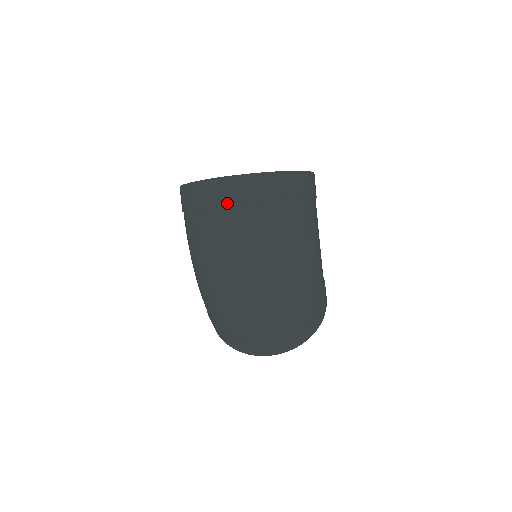
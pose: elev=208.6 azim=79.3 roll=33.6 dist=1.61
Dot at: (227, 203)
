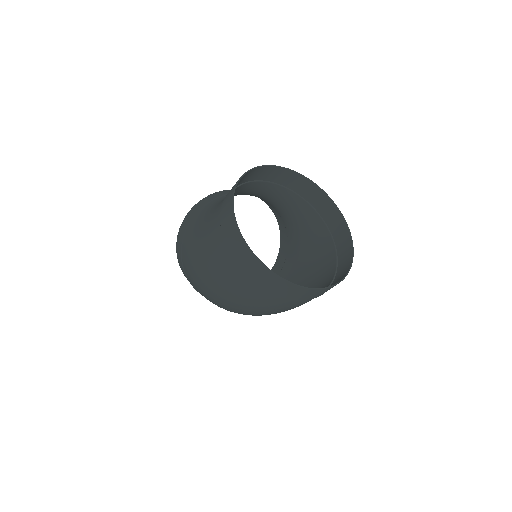
Dot at: (280, 296)
